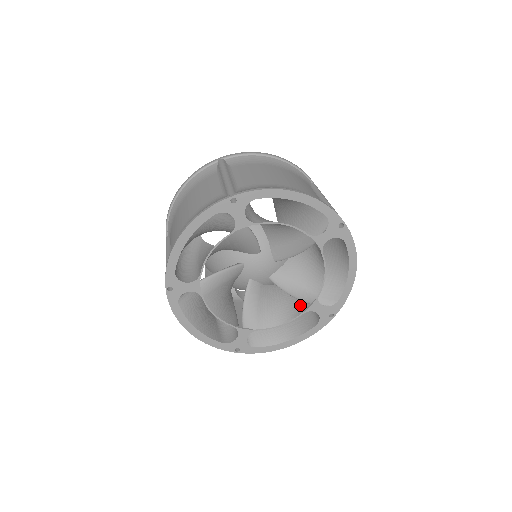
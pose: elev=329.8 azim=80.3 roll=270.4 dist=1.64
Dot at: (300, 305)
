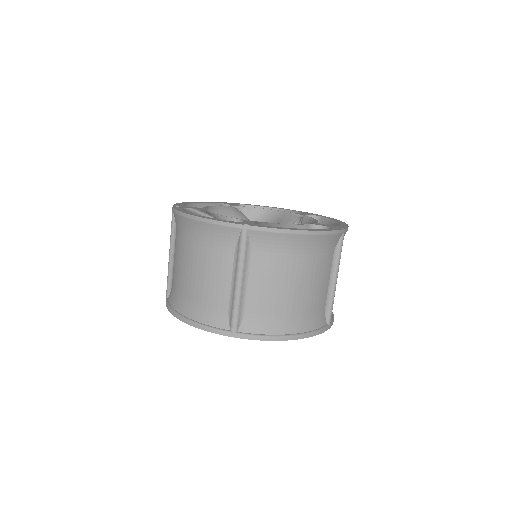
Dot at: occluded
